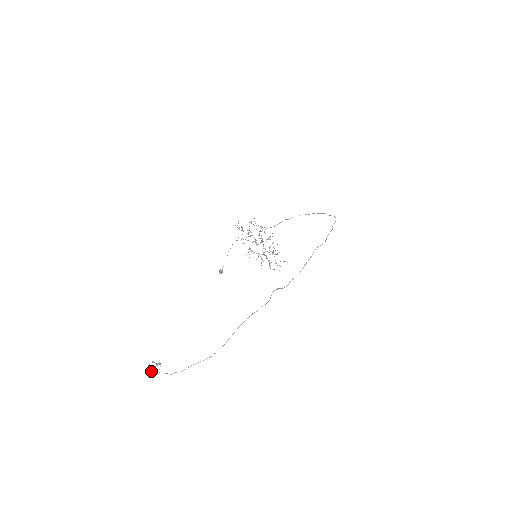
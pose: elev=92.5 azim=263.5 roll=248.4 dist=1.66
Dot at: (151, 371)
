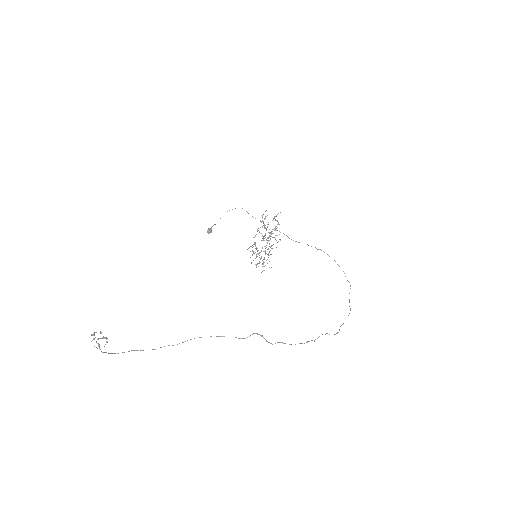
Dot at: (92, 340)
